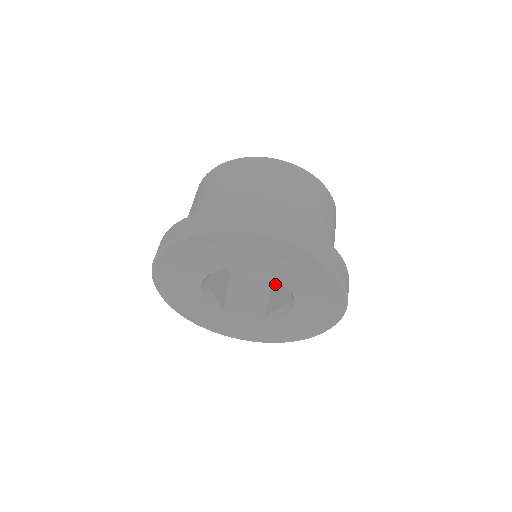
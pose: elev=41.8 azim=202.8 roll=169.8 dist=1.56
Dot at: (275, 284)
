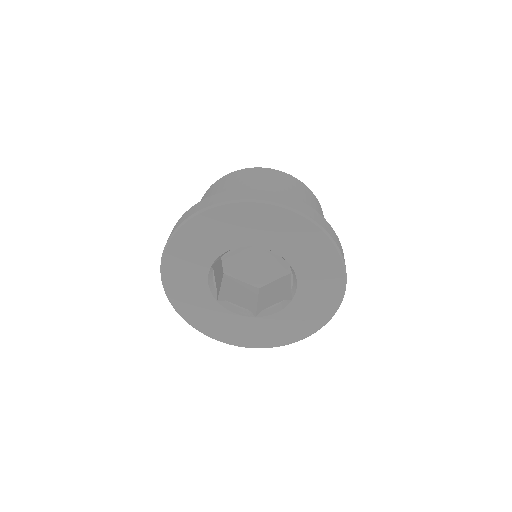
Dot at: occluded
